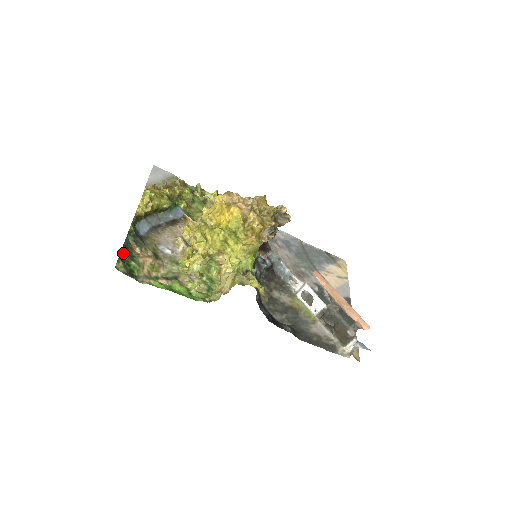
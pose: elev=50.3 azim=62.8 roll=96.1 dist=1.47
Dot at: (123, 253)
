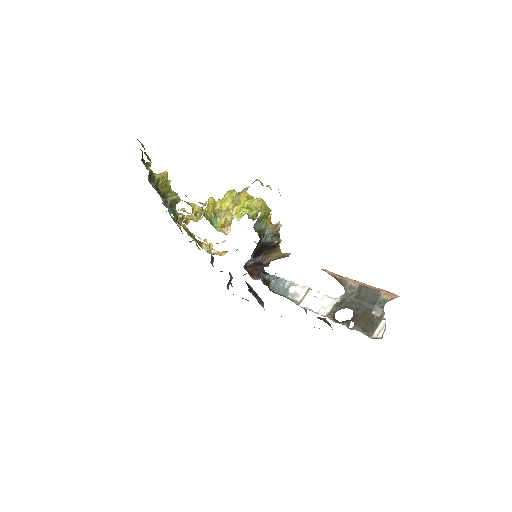
Dot at: (142, 151)
